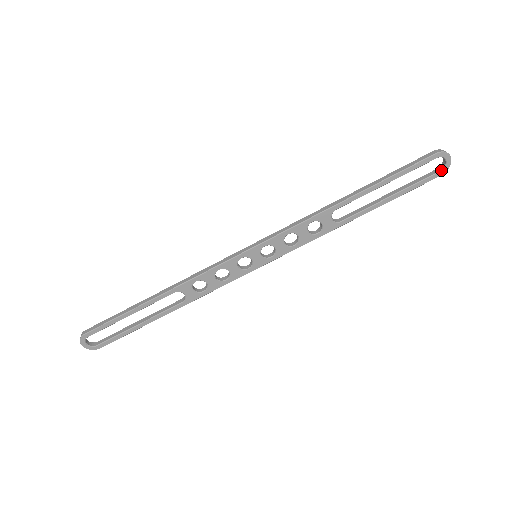
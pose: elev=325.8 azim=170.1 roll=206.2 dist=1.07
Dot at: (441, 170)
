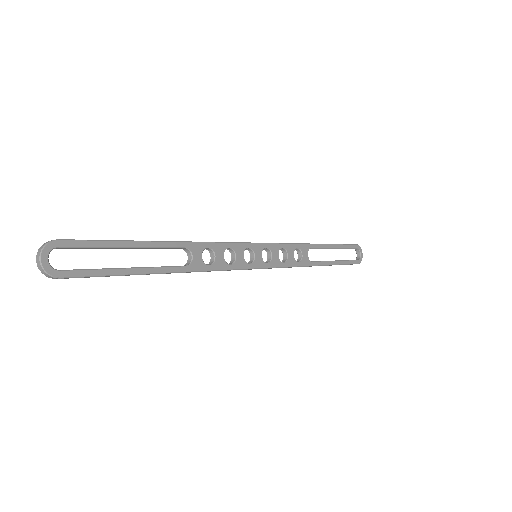
Dot at: (359, 259)
